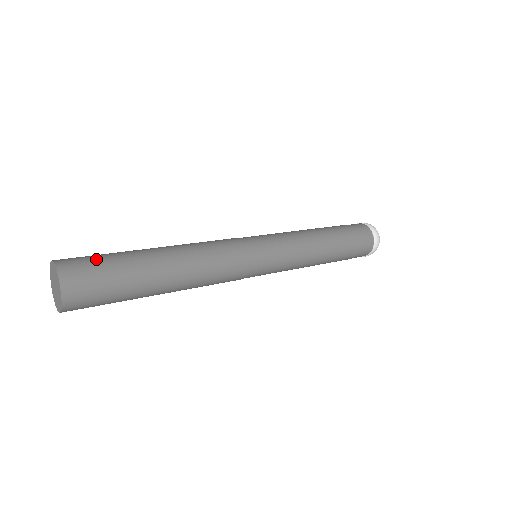
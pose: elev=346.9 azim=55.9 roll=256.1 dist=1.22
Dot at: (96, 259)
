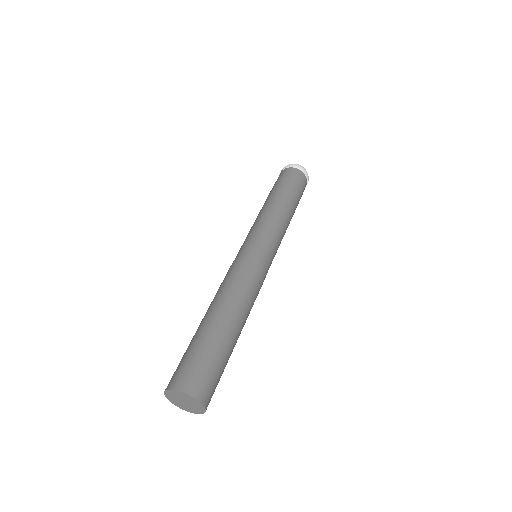
Dot at: (193, 361)
